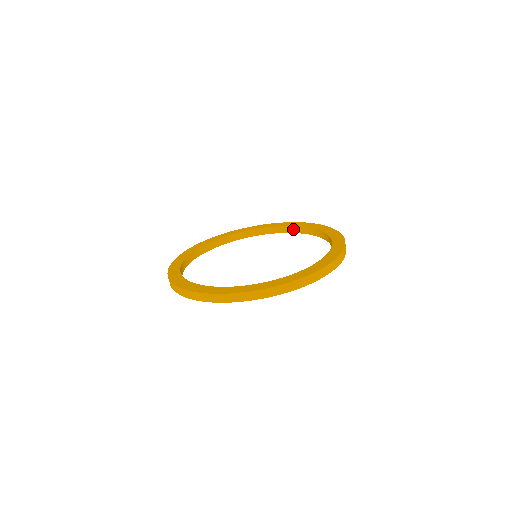
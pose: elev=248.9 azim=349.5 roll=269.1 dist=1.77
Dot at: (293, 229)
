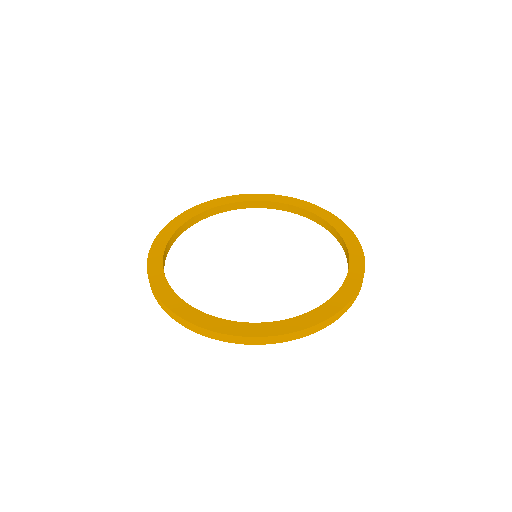
Dot at: (328, 226)
